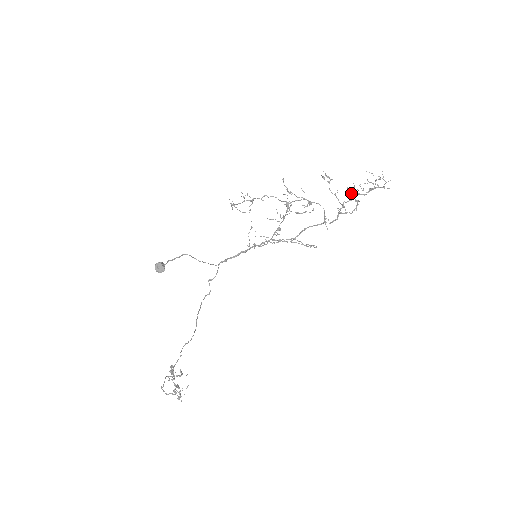
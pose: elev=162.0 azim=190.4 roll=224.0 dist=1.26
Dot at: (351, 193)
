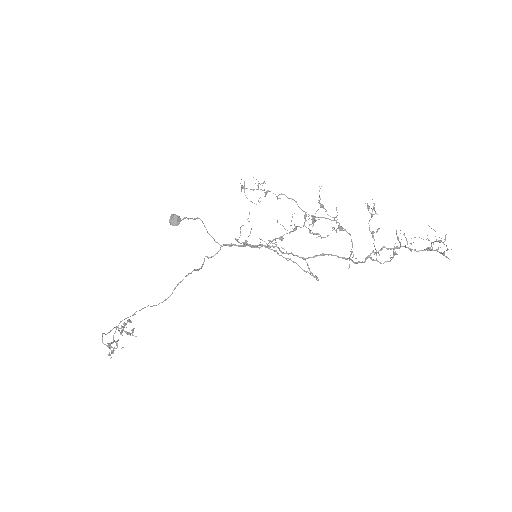
Dot at: (399, 241)
